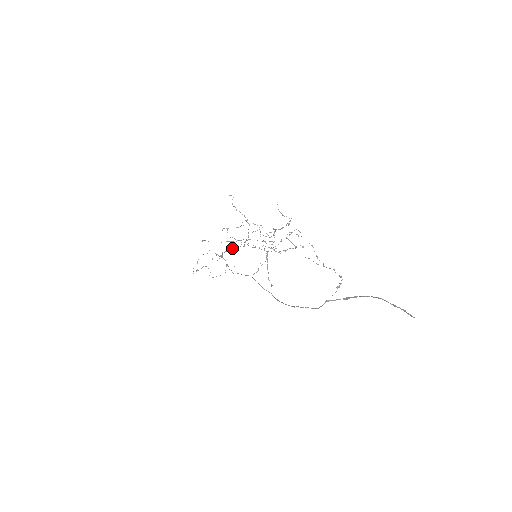
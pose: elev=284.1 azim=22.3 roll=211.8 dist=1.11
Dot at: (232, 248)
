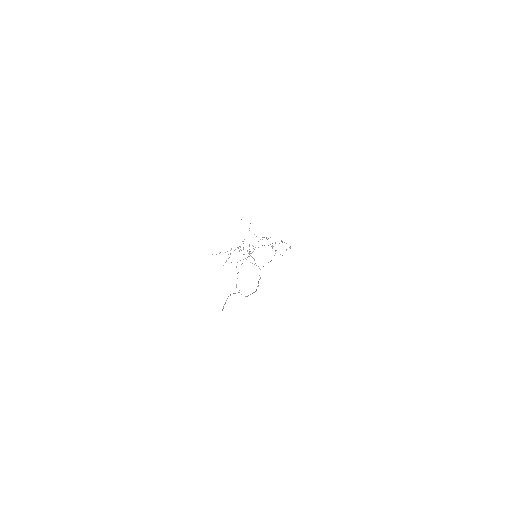
Dot at: occluded
